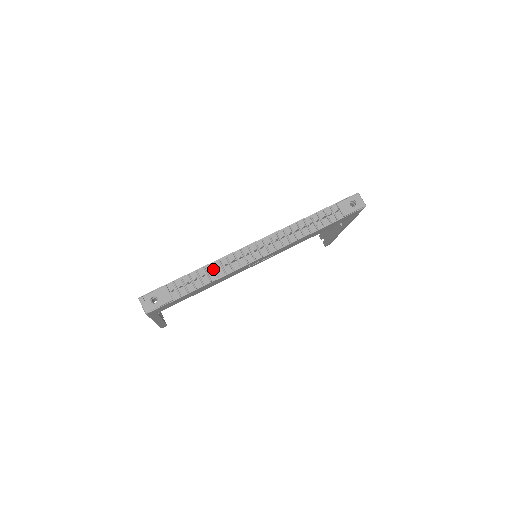
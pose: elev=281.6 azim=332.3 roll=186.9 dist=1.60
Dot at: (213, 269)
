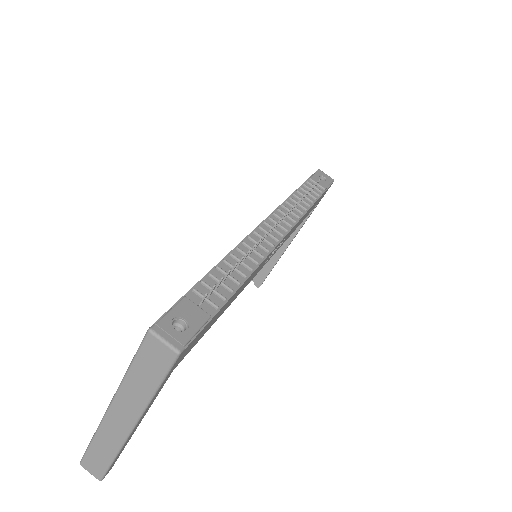
Dot at: (237, 261)
